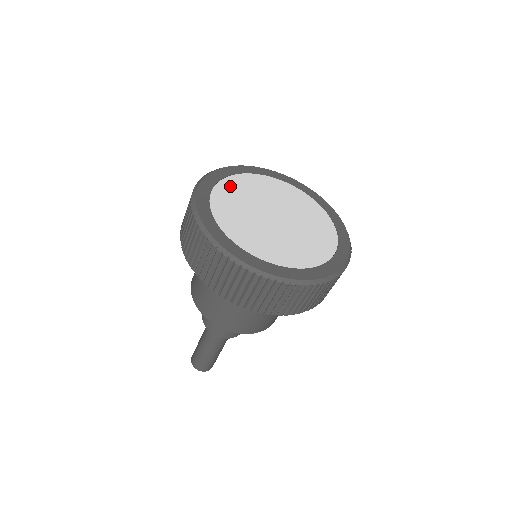
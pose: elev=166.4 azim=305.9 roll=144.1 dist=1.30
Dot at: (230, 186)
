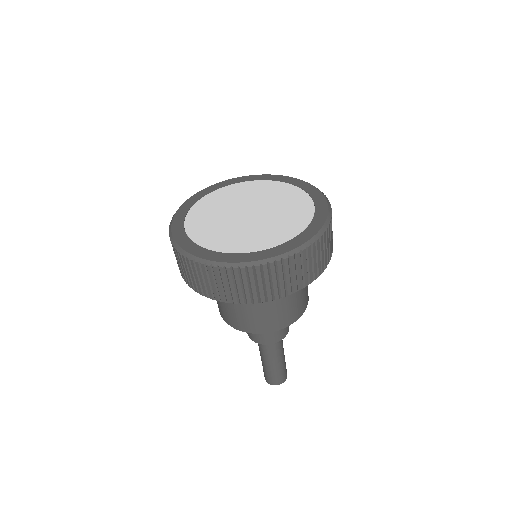
Dot at: (198, 231)
